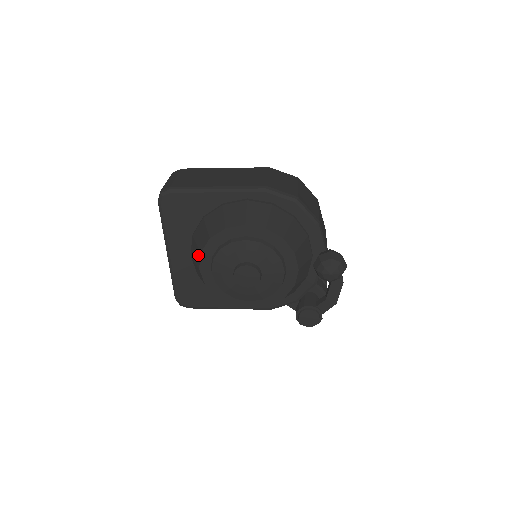
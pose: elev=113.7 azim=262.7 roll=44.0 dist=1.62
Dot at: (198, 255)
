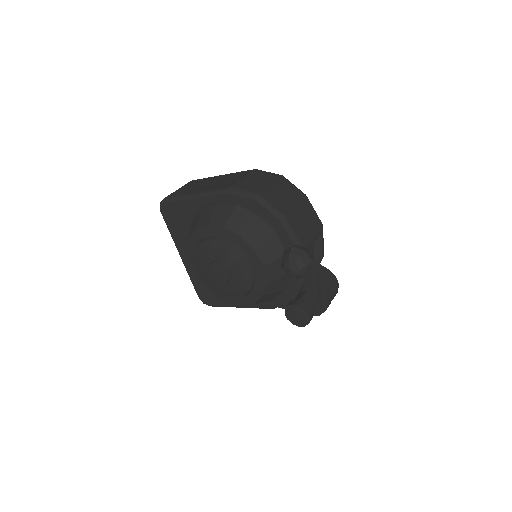
Dot at: occluded
